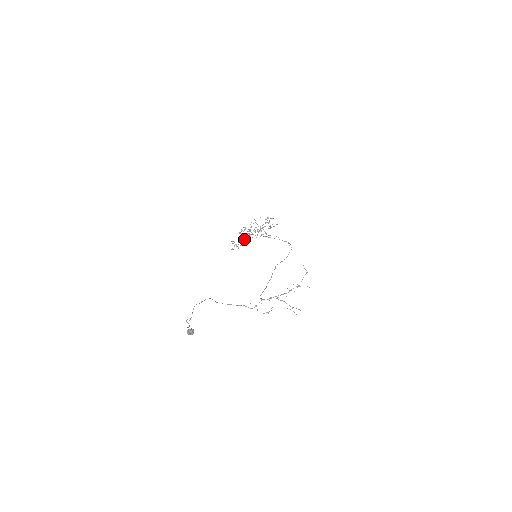
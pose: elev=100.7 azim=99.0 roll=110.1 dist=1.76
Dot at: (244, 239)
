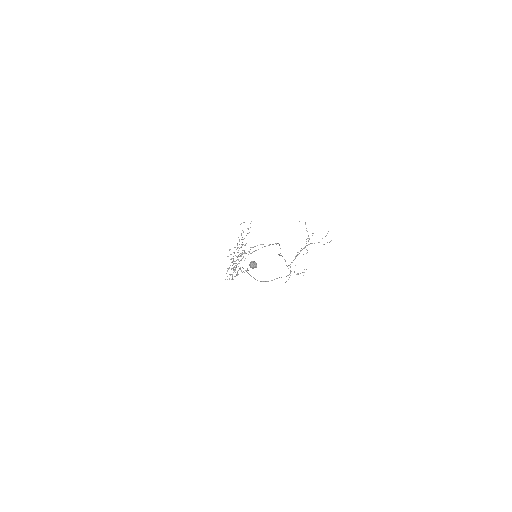
Dot at: occluded
